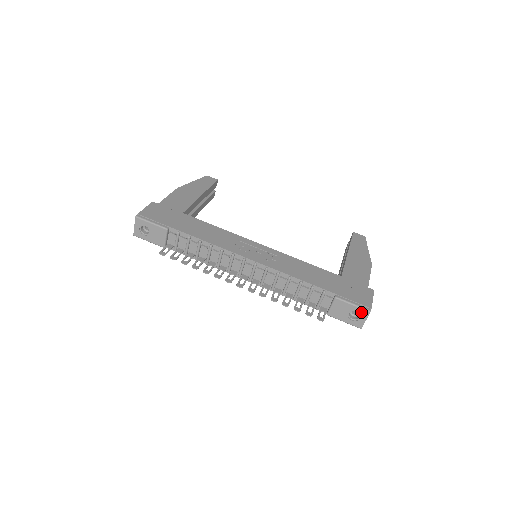
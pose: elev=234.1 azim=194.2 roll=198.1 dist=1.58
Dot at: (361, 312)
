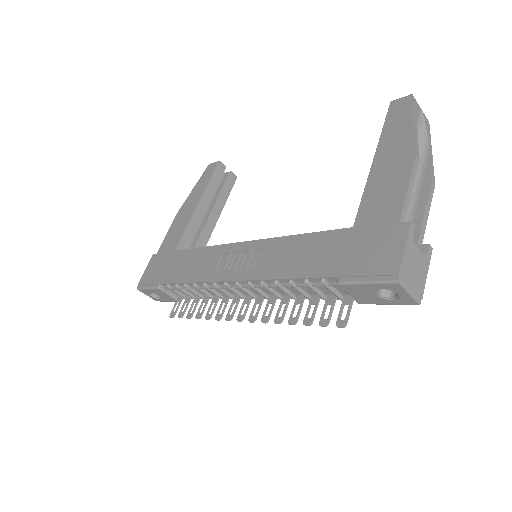
Dot at: (388, 287)
